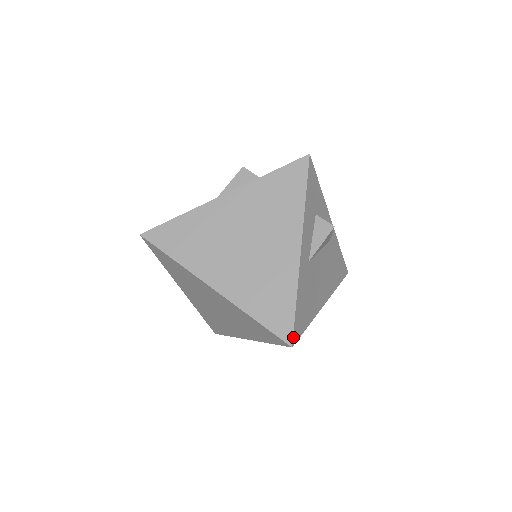
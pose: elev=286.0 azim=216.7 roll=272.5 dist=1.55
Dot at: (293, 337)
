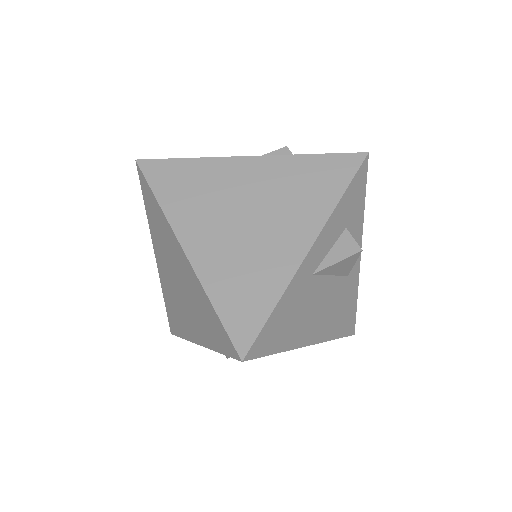
Dot at: (250, 350)
